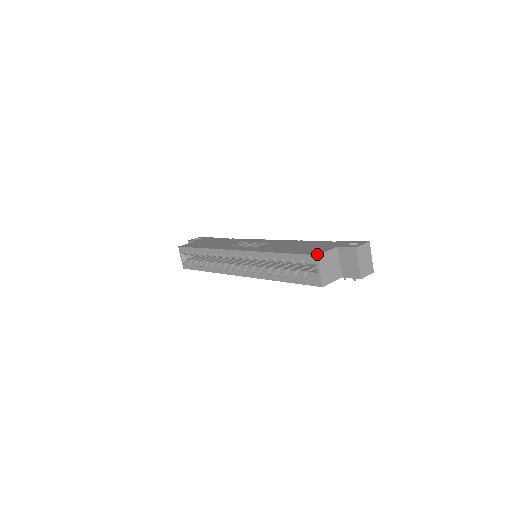
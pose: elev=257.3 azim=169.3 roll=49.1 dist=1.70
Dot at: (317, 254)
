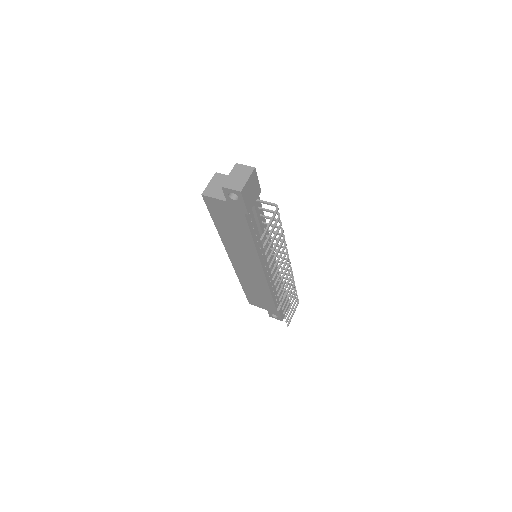
Dot at: (218, 173)
